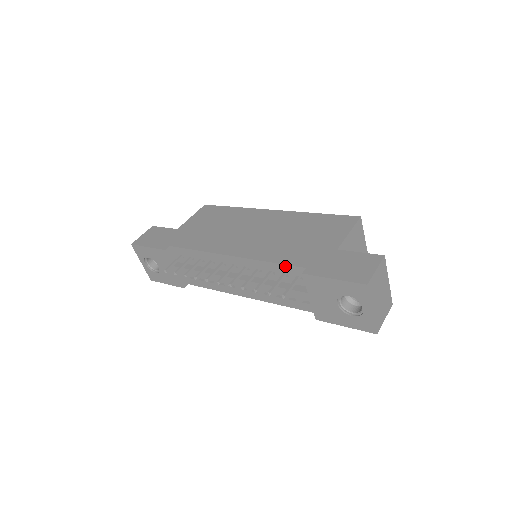
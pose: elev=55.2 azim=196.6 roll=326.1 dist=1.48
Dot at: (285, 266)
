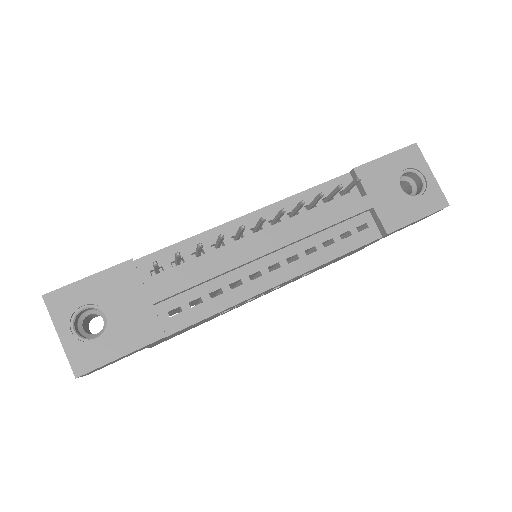
Dot at: (326, 184)
